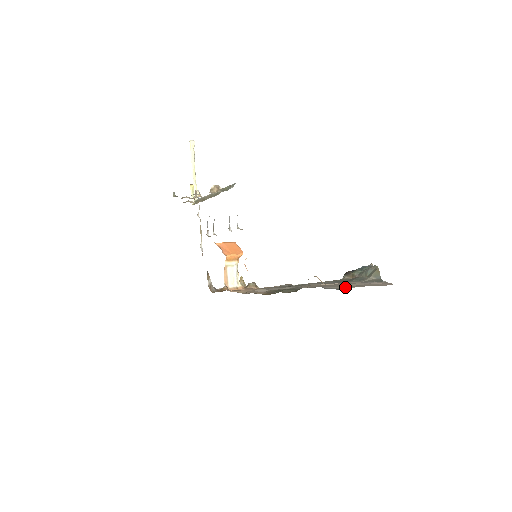
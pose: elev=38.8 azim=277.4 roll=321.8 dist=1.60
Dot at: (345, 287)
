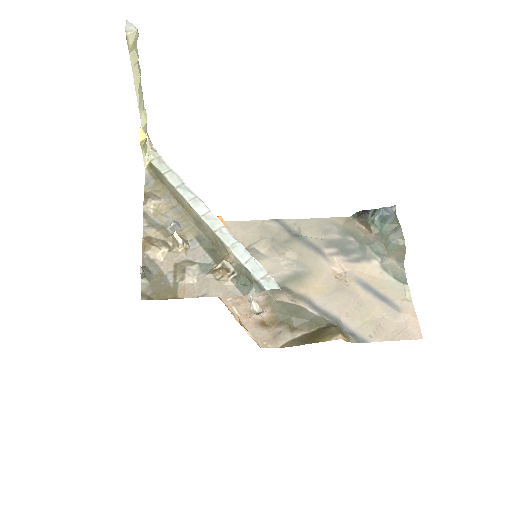
Dot at: (368, 333)
